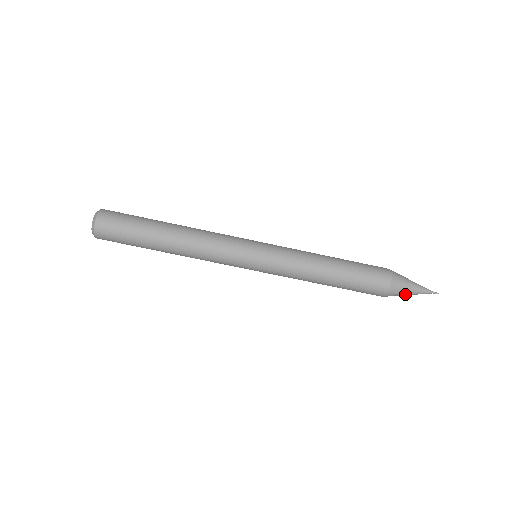
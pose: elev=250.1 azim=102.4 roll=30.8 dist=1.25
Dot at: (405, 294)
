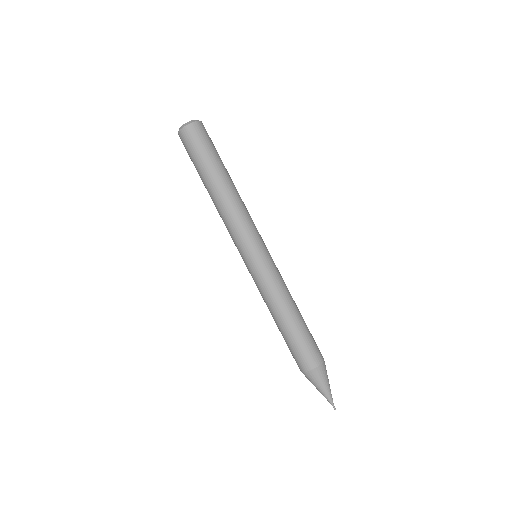
Dot at: (314, 385)
